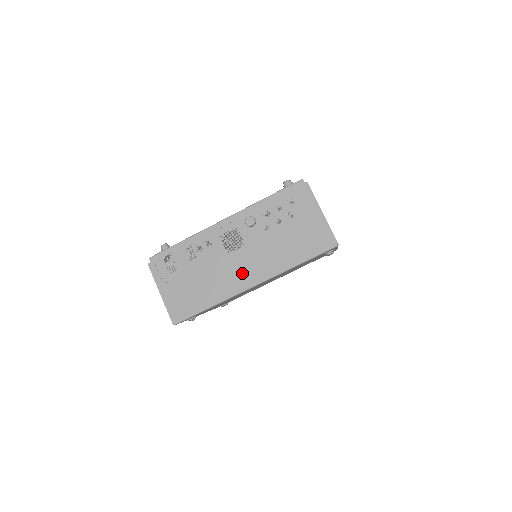
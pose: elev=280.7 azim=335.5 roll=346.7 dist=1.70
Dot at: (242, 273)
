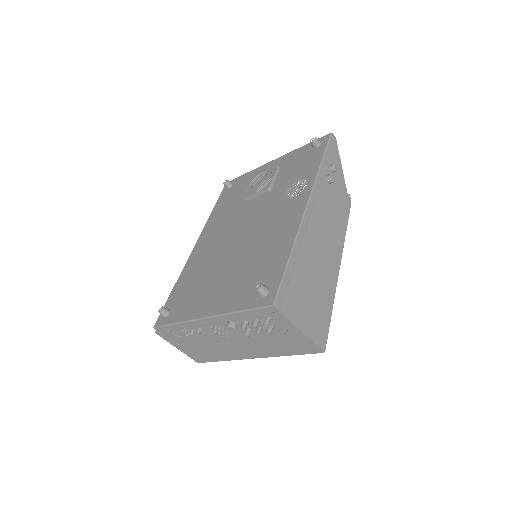
Dot at: (239, 351)
